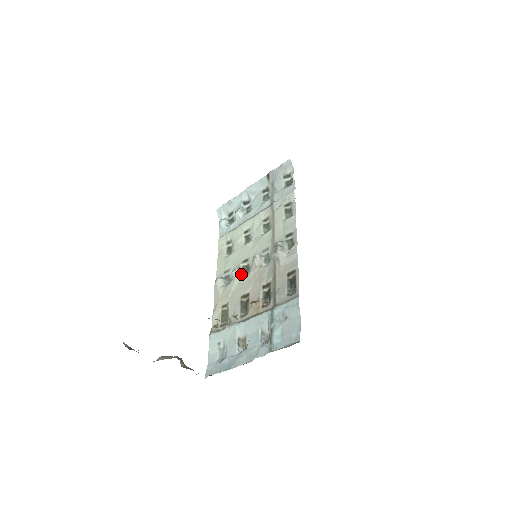
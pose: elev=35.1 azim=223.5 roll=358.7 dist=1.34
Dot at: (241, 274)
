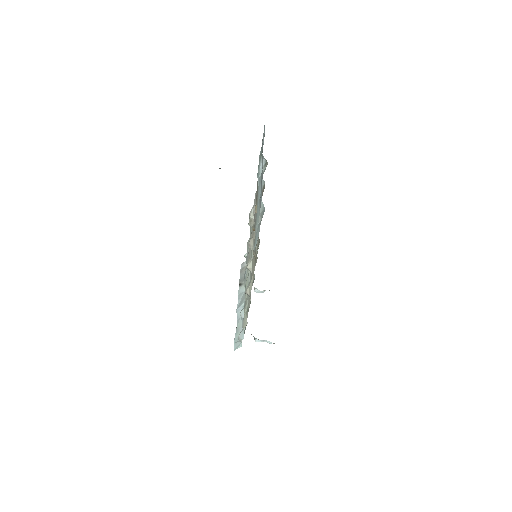
Dot at: (252, 258)
